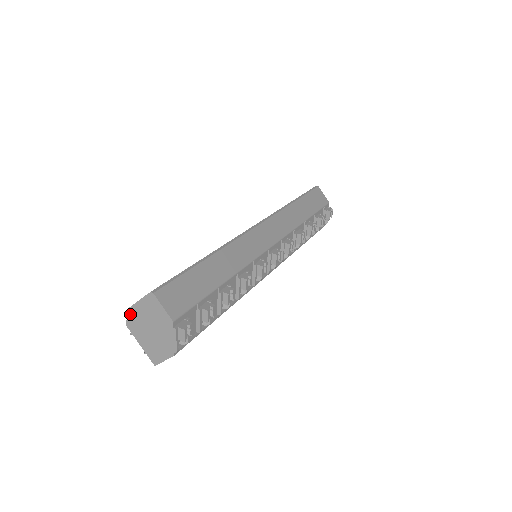
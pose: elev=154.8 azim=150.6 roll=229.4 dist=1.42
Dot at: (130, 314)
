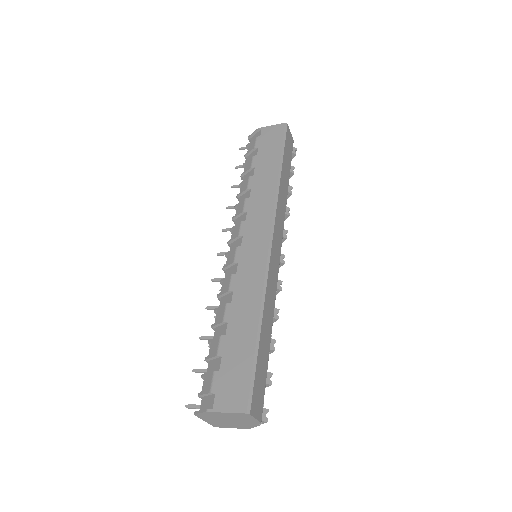
Dot at: (206, 413)
